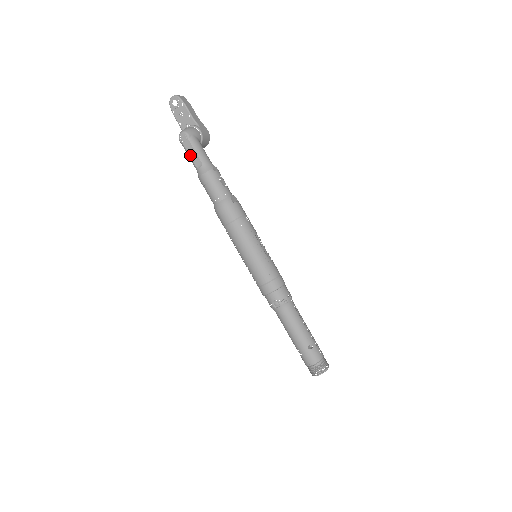
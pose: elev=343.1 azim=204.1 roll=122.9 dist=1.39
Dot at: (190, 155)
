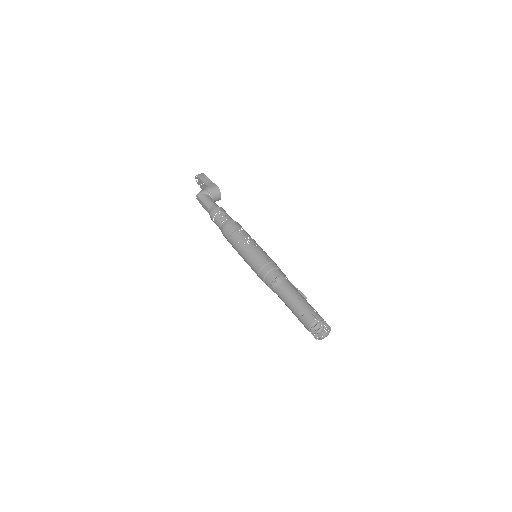
Dot at: (204, 208)
